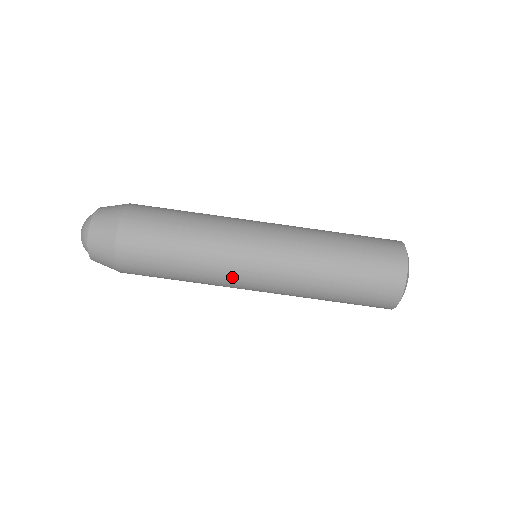
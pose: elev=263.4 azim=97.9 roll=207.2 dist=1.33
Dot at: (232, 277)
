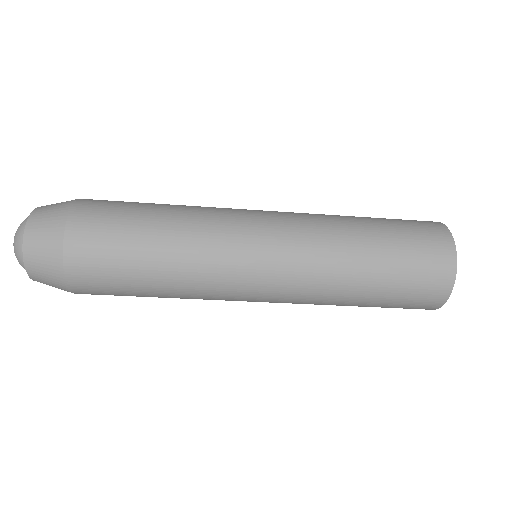
Dot at: occluded
